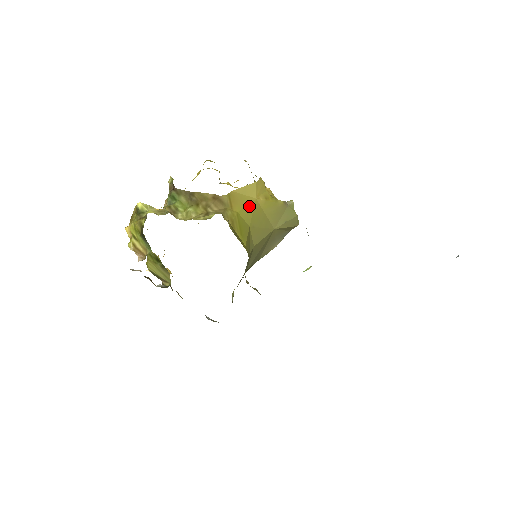
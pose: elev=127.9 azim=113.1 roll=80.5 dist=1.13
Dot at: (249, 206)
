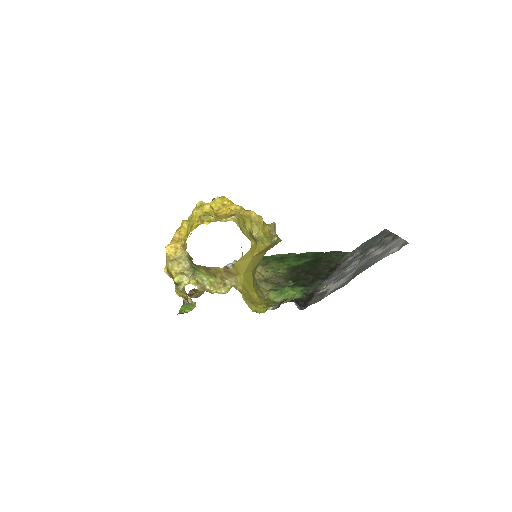
Dot at: (249, 264)
